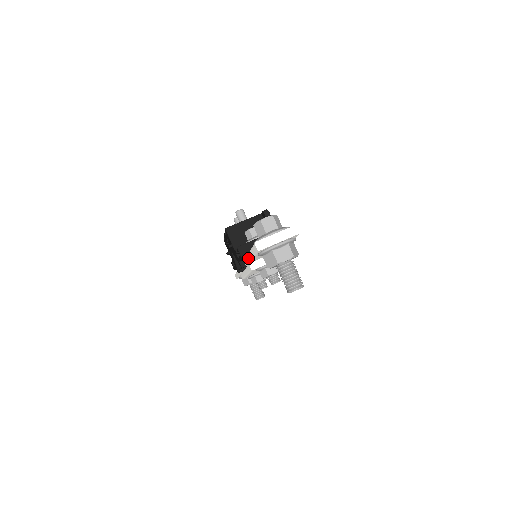
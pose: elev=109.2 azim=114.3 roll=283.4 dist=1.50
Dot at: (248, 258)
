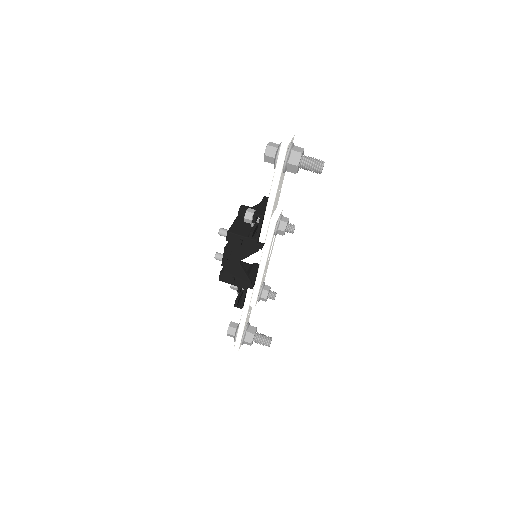
Dot at: (269, 208)
